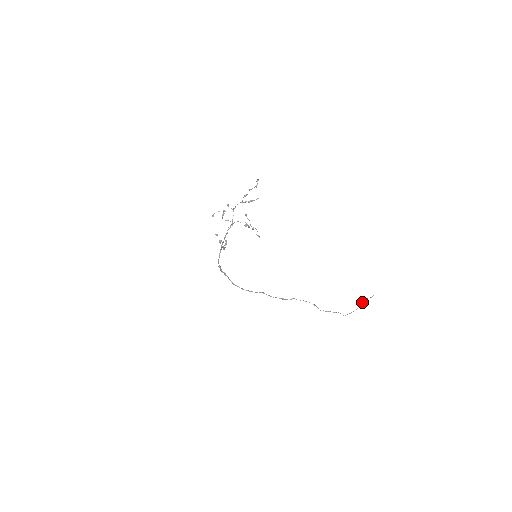
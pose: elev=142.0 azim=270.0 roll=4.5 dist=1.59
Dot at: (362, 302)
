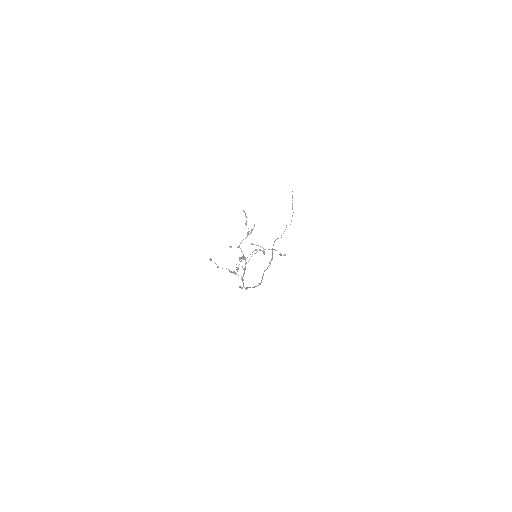
Dot at: (292, 204)
